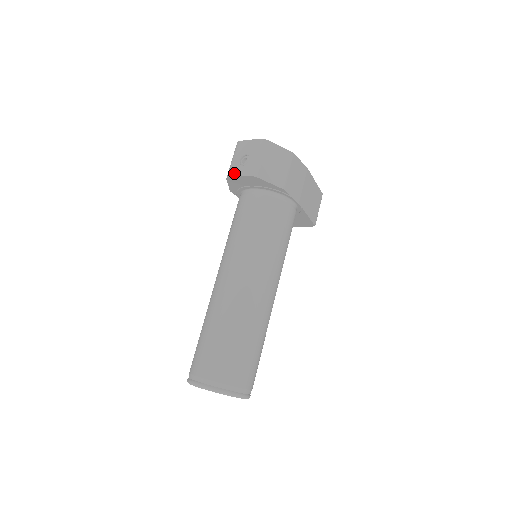
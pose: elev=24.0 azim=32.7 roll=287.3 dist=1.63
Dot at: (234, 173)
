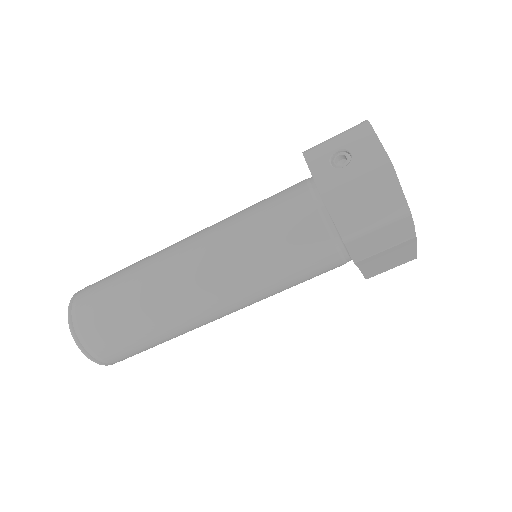
Dot at: (313, 160)
